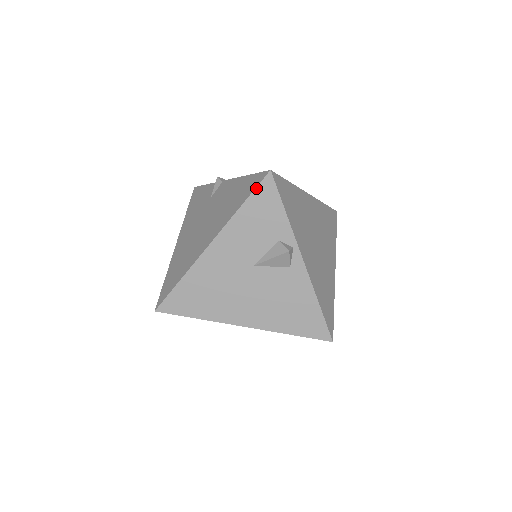
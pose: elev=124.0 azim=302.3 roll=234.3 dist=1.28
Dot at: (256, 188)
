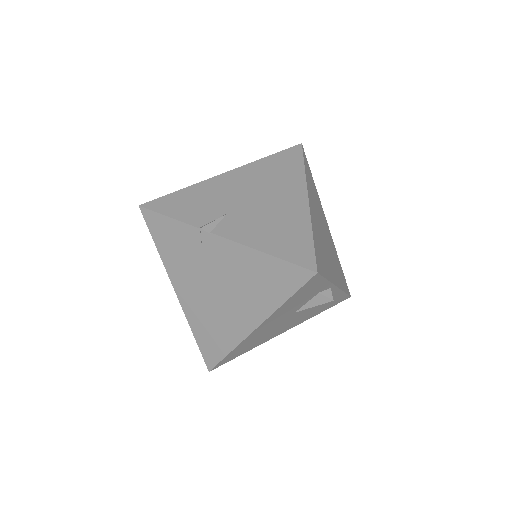
Dot at: (302, 287)
